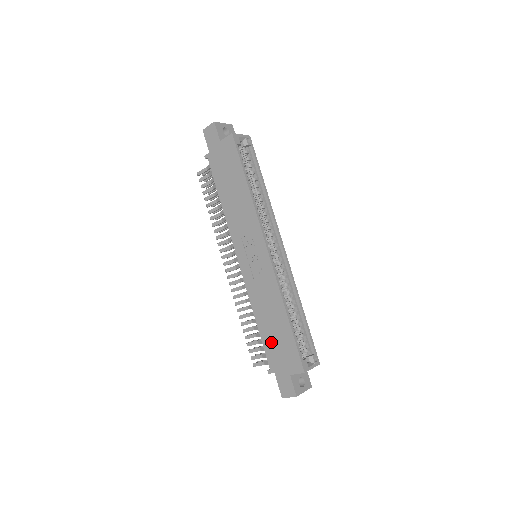
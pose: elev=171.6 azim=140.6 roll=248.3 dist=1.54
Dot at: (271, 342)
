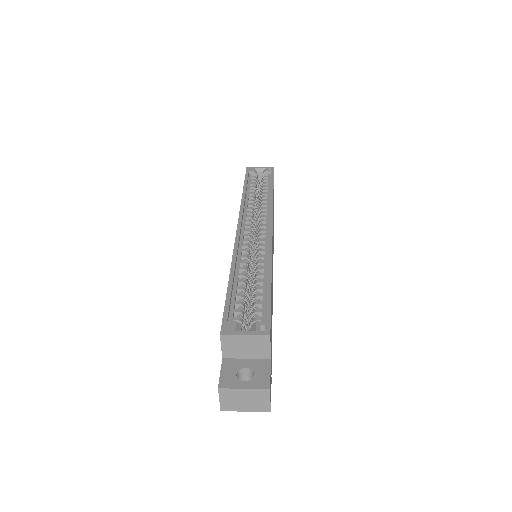
Dot at: occluded
